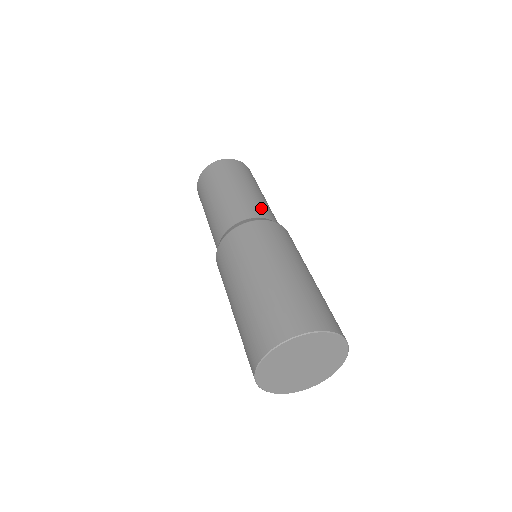
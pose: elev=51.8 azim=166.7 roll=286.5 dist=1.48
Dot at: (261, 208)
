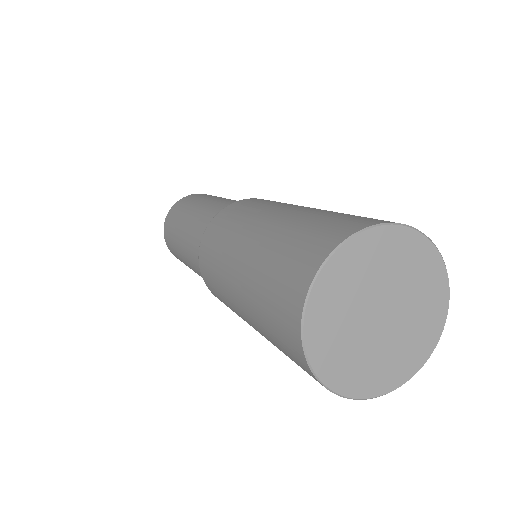
Dot at: occluded
